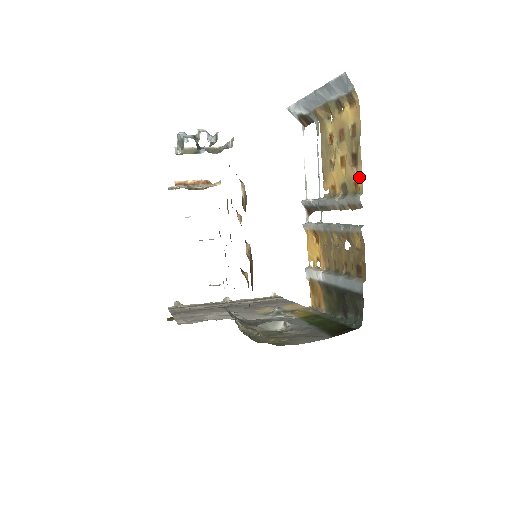
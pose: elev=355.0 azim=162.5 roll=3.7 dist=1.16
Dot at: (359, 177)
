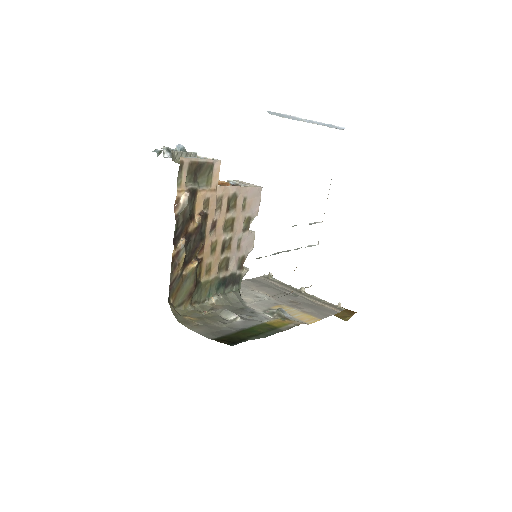
Dot at: occluded
